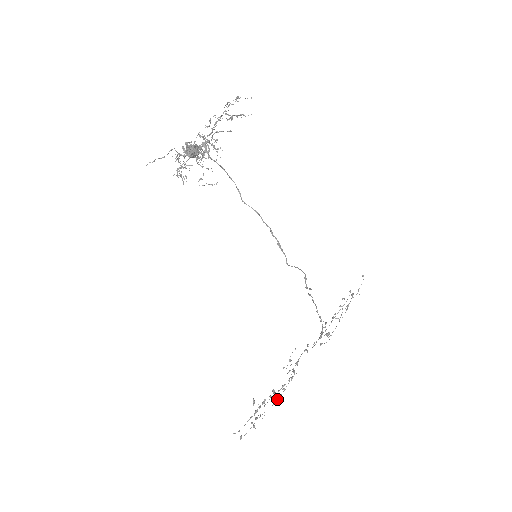
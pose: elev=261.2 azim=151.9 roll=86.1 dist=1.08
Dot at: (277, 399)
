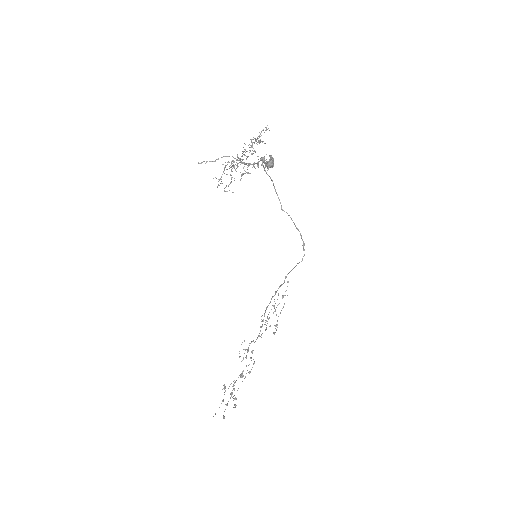
Dot at: occluded
